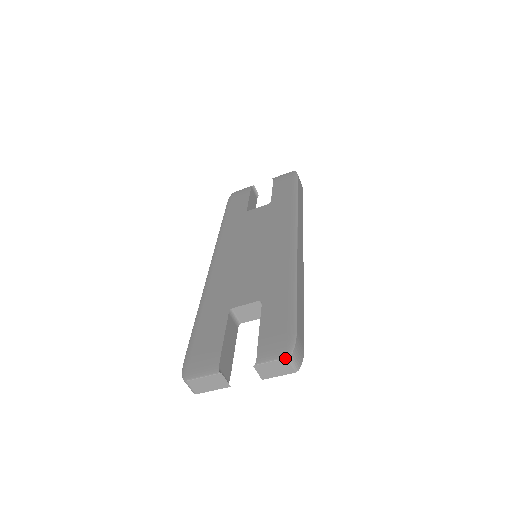
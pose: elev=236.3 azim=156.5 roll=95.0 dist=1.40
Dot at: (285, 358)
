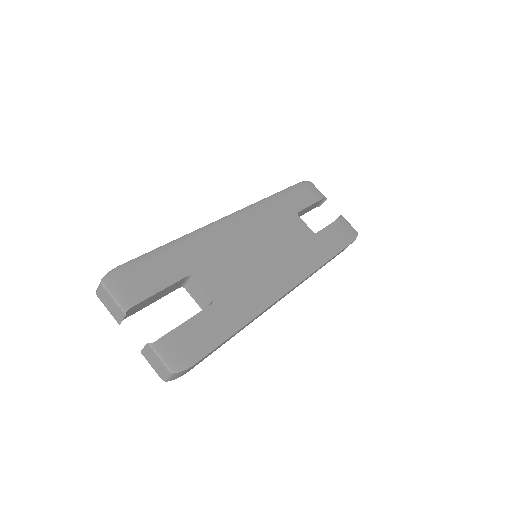
Dot at: (169, 370)
